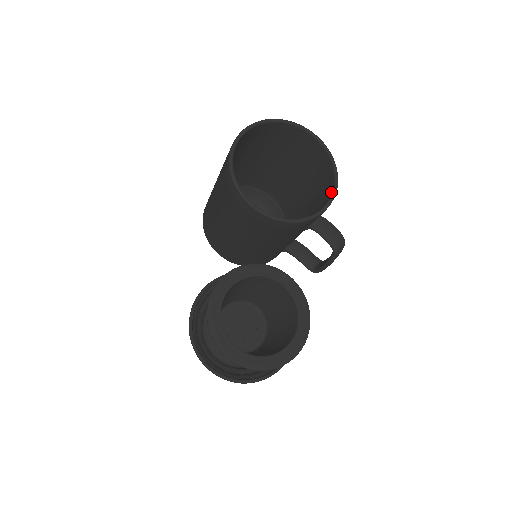
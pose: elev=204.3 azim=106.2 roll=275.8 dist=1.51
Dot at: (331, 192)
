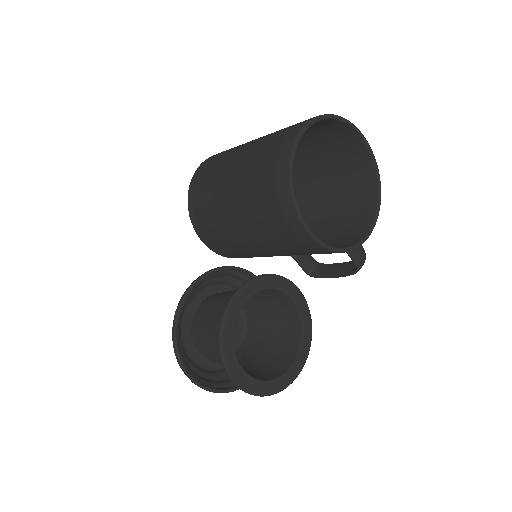
Dot at: (373, 212)
